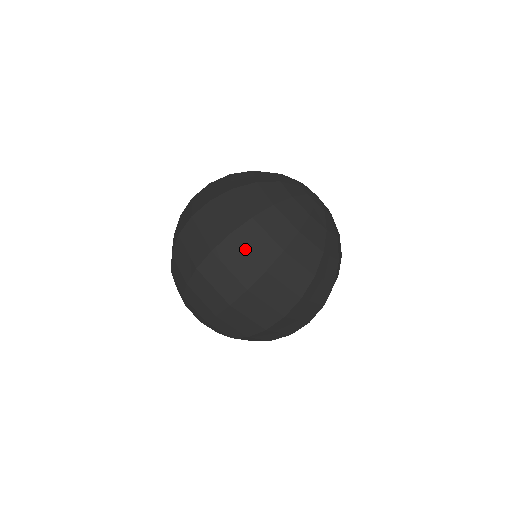
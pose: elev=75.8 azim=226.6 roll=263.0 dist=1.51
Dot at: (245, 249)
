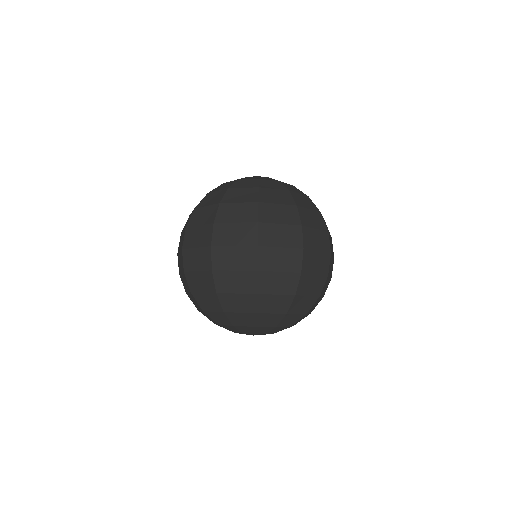
Dot at: (232, 223)
